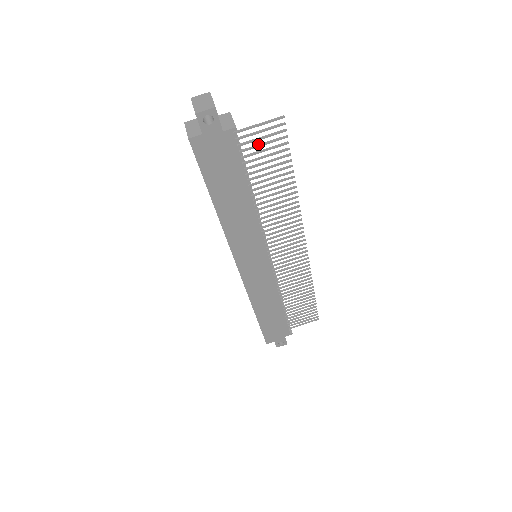
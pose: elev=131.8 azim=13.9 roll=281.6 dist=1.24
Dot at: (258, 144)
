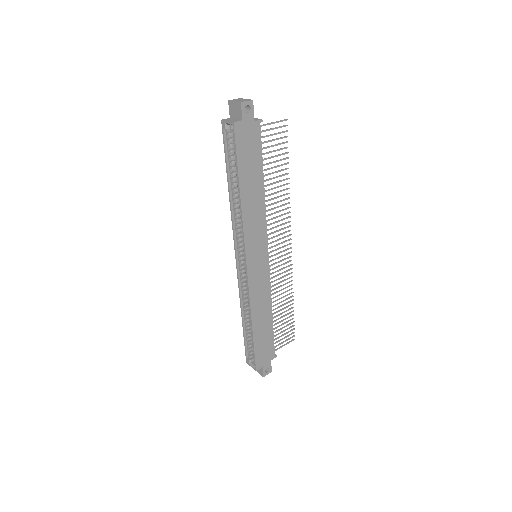
Dot at: (270, 140)
